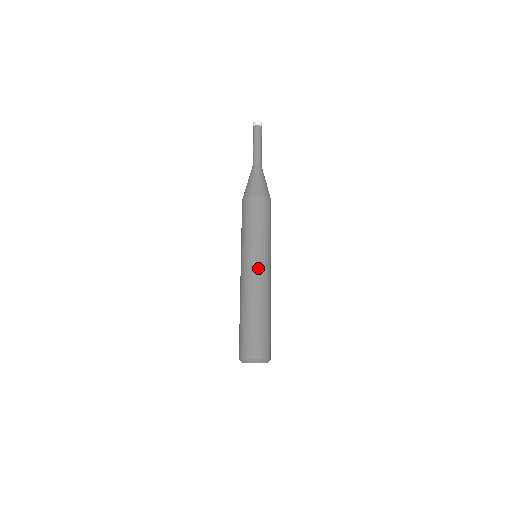
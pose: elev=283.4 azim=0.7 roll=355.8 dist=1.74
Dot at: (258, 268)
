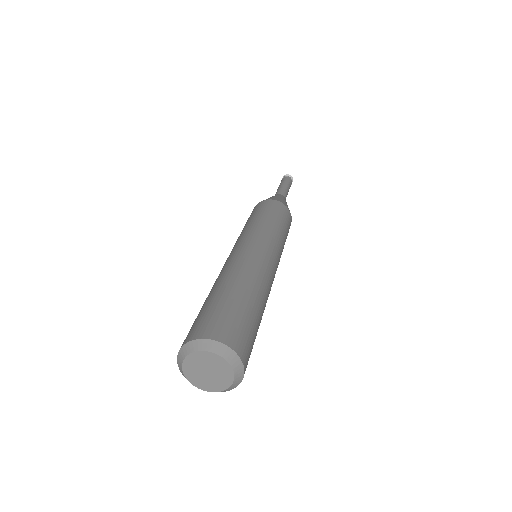
Dot at: (231, 253)
